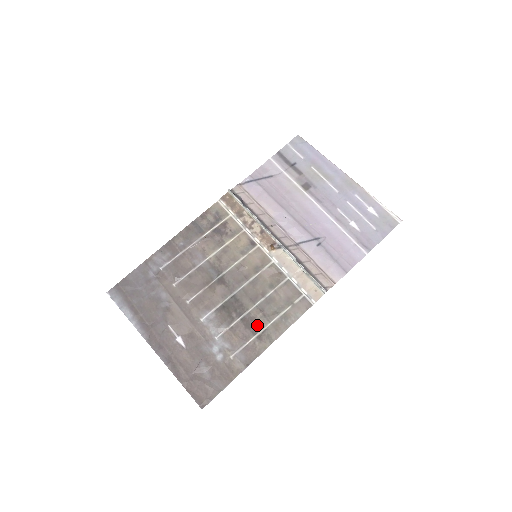
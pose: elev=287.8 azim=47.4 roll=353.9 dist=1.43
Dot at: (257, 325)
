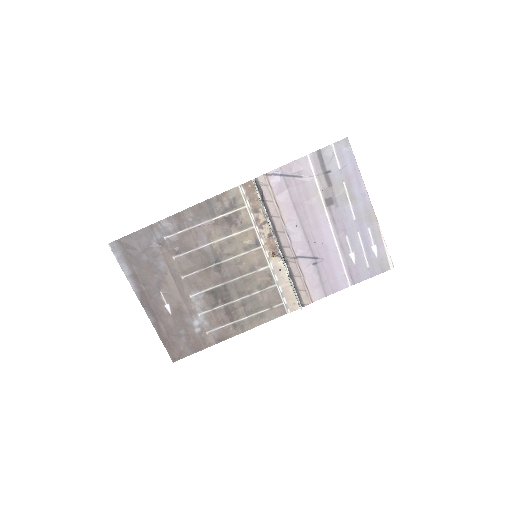
Dot at: (236, 315)
